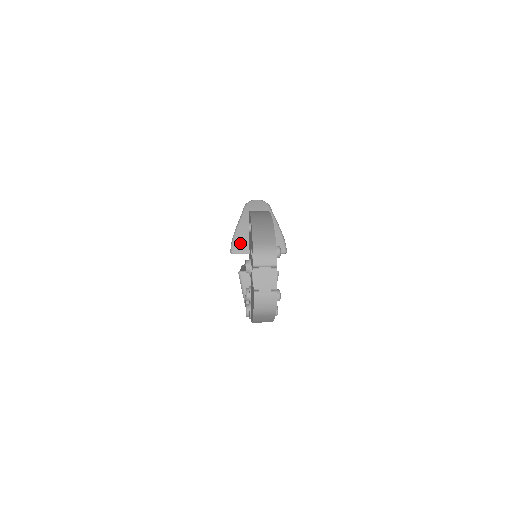
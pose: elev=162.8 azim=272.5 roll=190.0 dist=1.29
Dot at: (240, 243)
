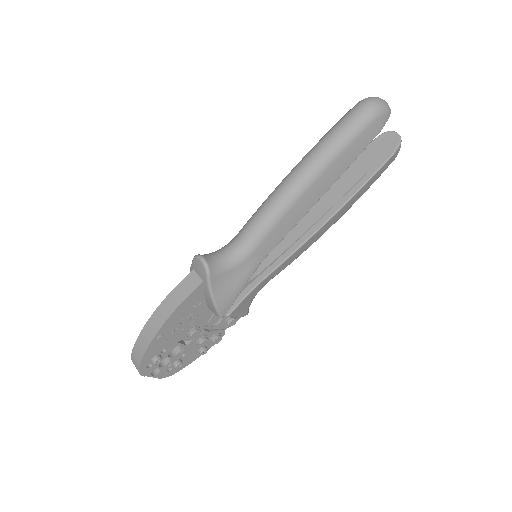
Dot at: occluded
